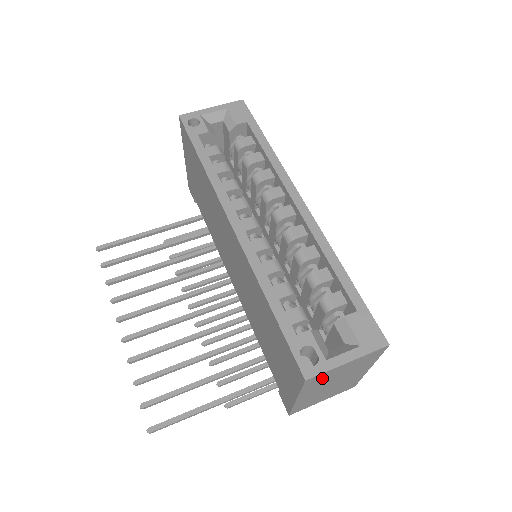
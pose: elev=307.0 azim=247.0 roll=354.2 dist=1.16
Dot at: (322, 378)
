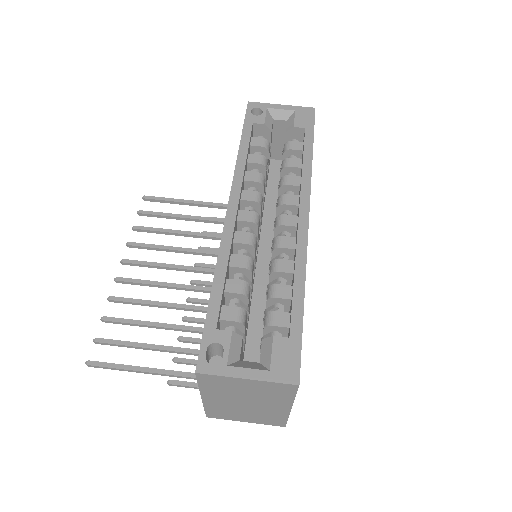
Dot at: (220, 383)
